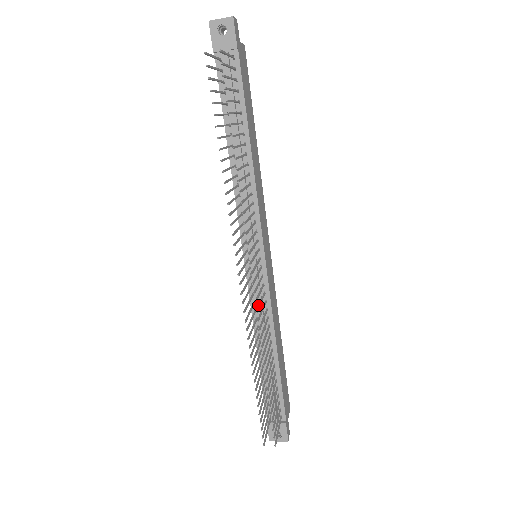
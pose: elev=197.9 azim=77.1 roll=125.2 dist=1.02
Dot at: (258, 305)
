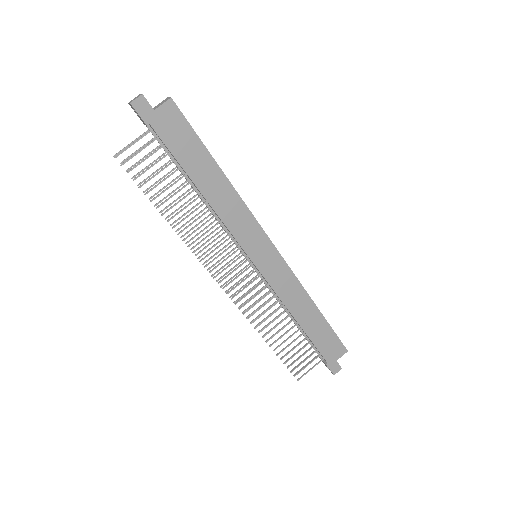
Dot at: (246, 300)
